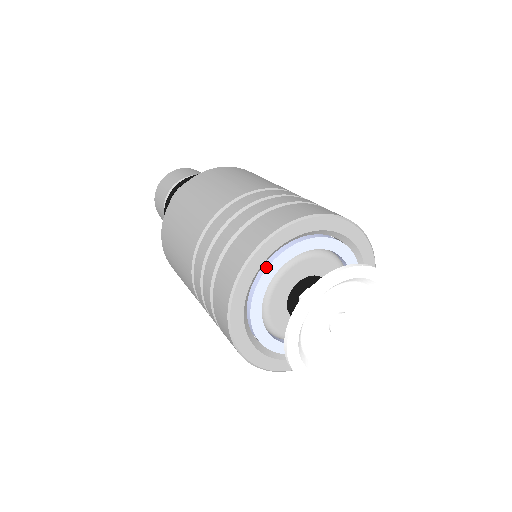
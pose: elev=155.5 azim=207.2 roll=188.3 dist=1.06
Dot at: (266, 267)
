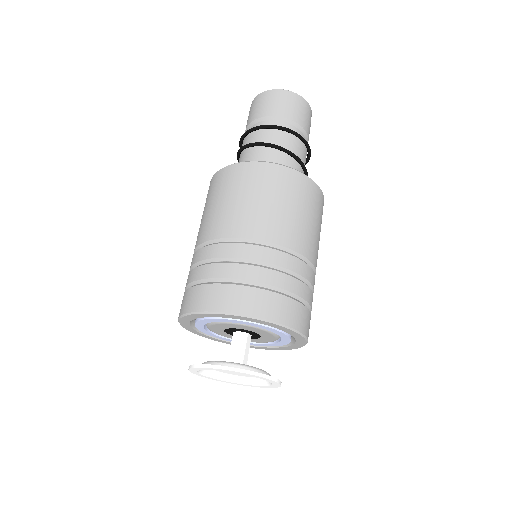
Dot at: (241, 320)
